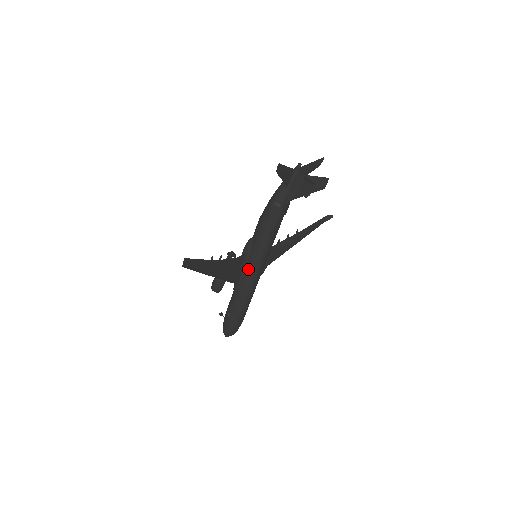
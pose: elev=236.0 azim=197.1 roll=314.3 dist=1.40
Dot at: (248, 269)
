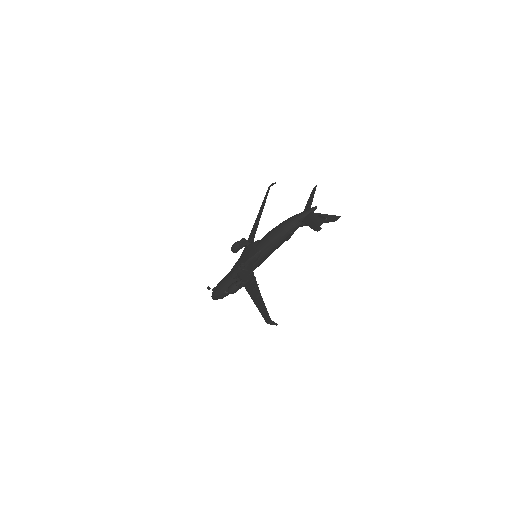
Dot at: (253, 268)
